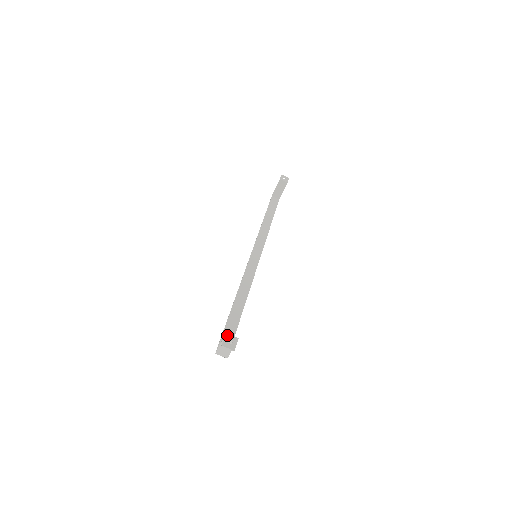
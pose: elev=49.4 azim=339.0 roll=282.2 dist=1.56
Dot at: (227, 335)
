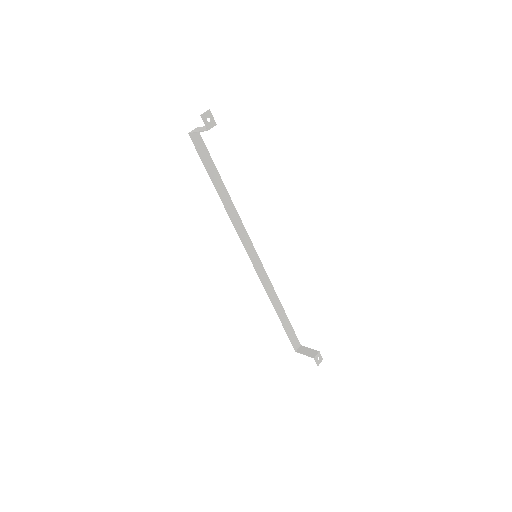
Dot at: (315, 359)
